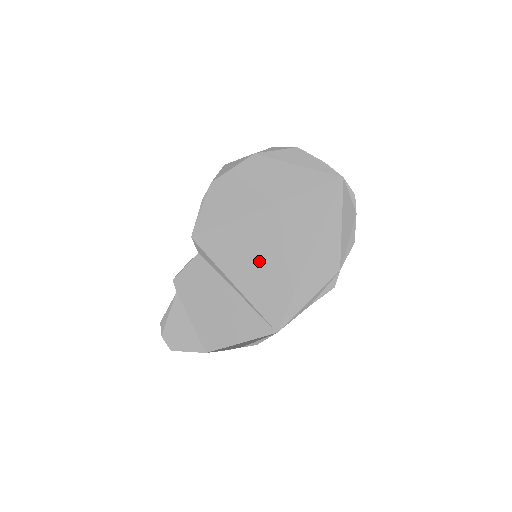
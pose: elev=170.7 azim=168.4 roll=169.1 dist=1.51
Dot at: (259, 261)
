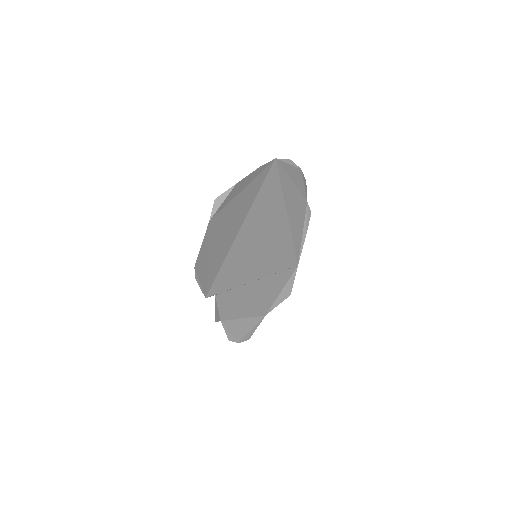
Dot at: (260, 256)
